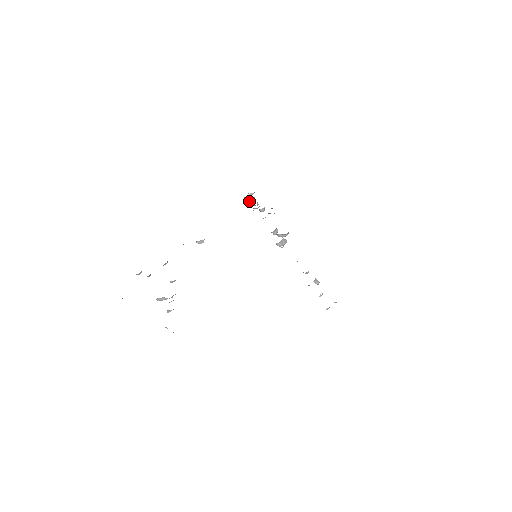
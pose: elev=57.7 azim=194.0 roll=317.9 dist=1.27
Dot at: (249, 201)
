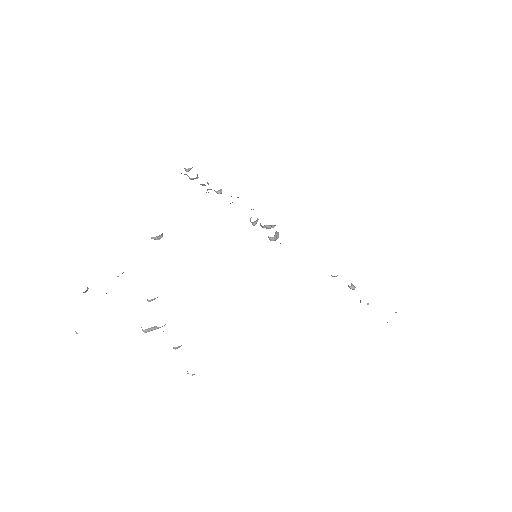
Dot at: (192, 179)
